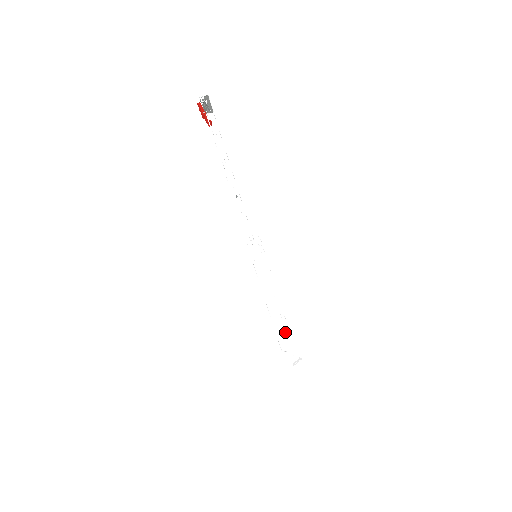
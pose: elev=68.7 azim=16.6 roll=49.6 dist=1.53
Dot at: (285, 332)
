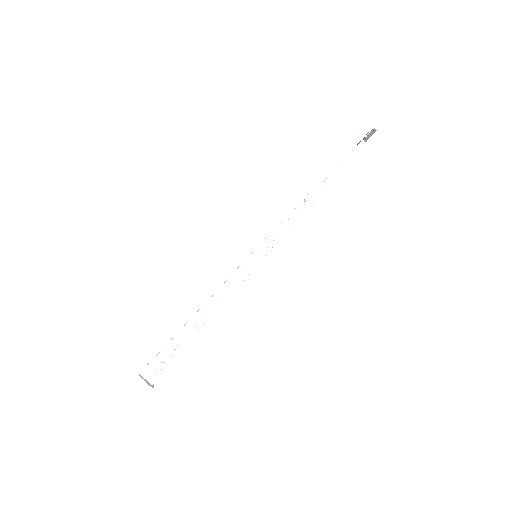
Dot at: (181, 340)
